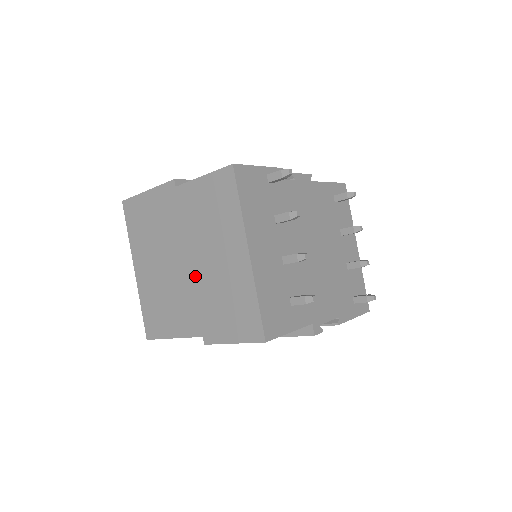
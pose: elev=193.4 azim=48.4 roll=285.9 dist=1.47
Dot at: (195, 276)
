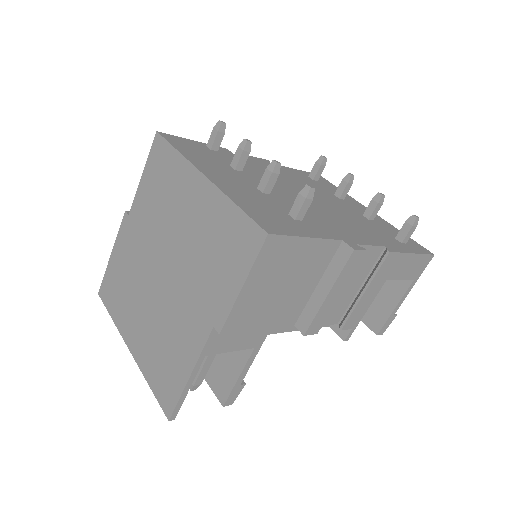
Dot at: (176, 270)
